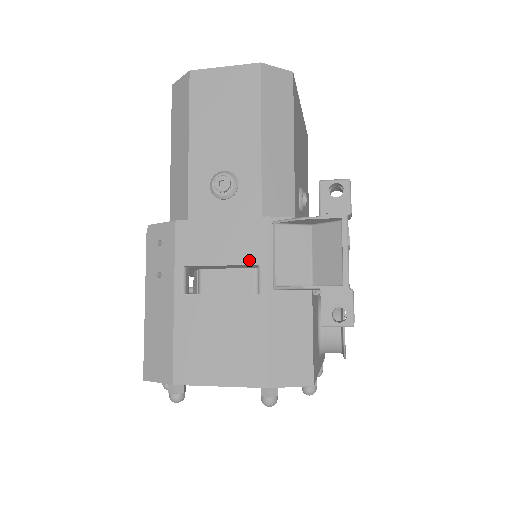
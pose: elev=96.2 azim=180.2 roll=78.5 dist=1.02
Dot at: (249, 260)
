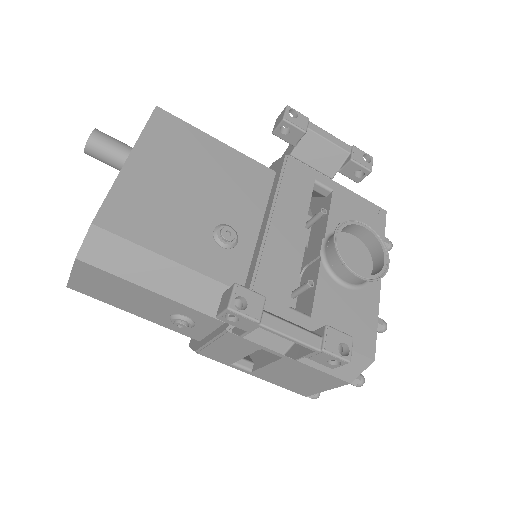
Dot at: (252, 350)
